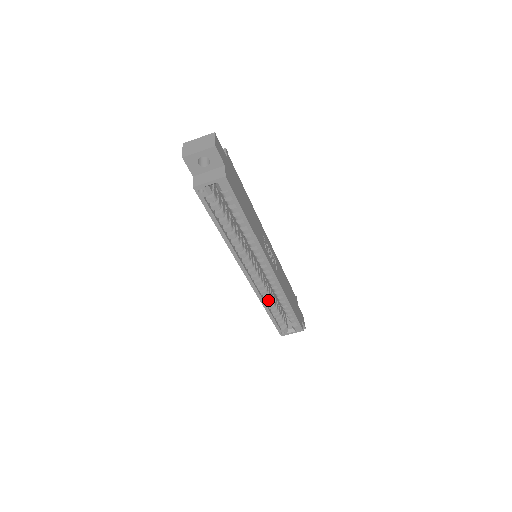
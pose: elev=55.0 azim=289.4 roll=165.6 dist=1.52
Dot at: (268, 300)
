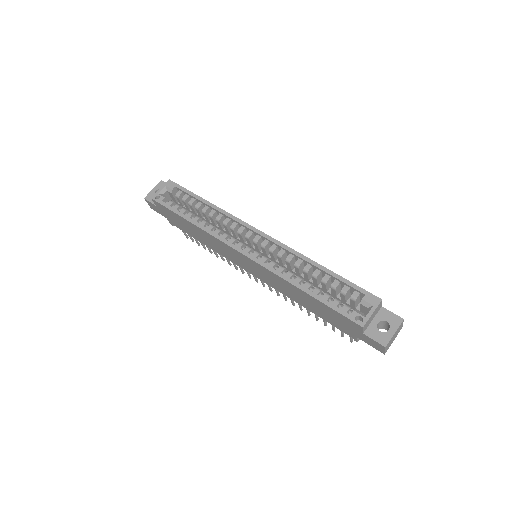
Dot at: (295, 280)
